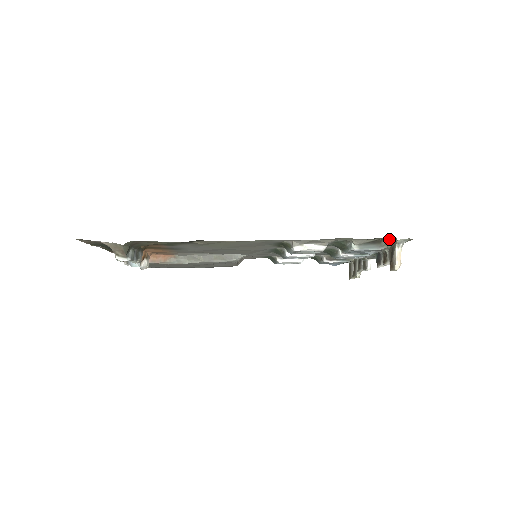
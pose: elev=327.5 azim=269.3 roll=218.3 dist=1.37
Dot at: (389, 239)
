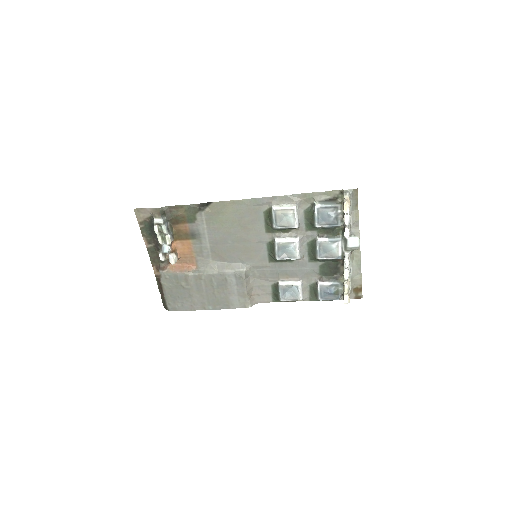
Dot at: (342, 198)
